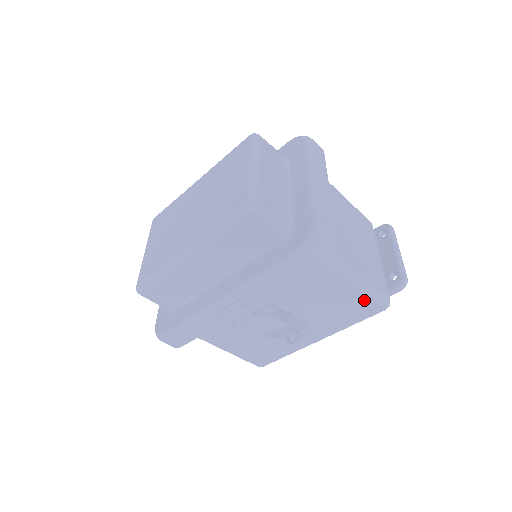
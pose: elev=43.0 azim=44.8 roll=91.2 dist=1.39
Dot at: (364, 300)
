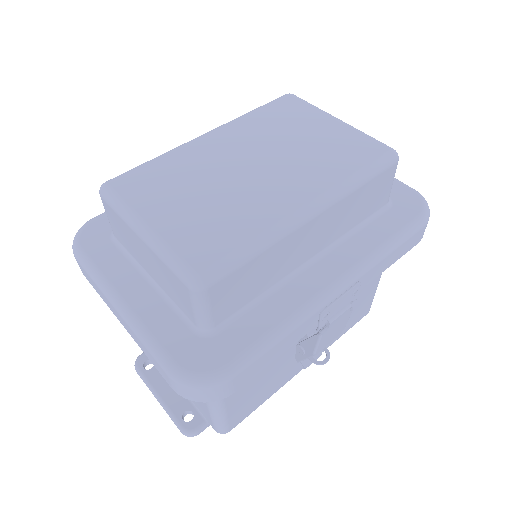
Dot at: (370, 300)
